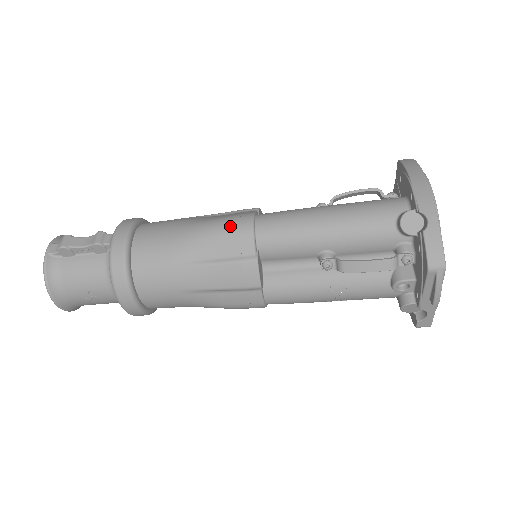
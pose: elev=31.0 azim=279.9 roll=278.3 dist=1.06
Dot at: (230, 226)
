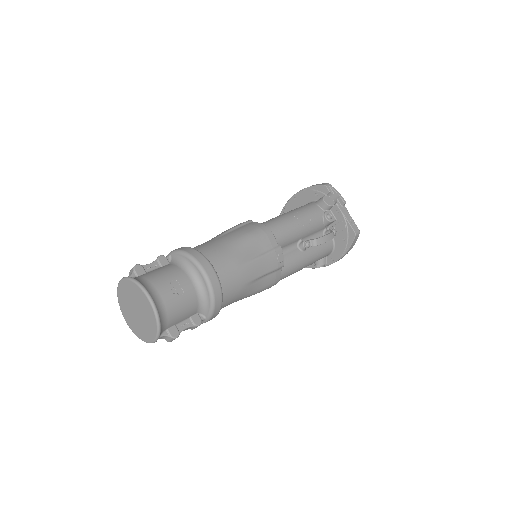
Dot at: occluded
